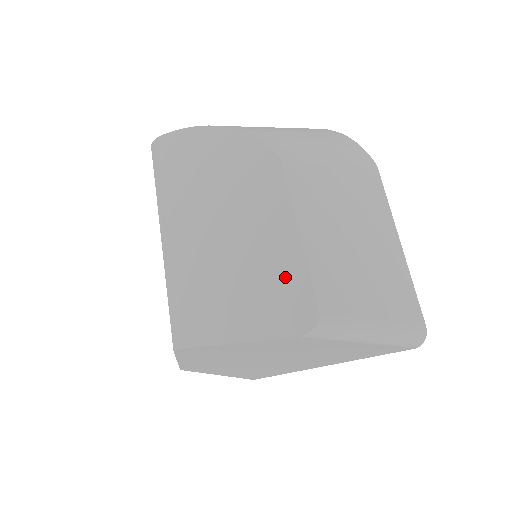
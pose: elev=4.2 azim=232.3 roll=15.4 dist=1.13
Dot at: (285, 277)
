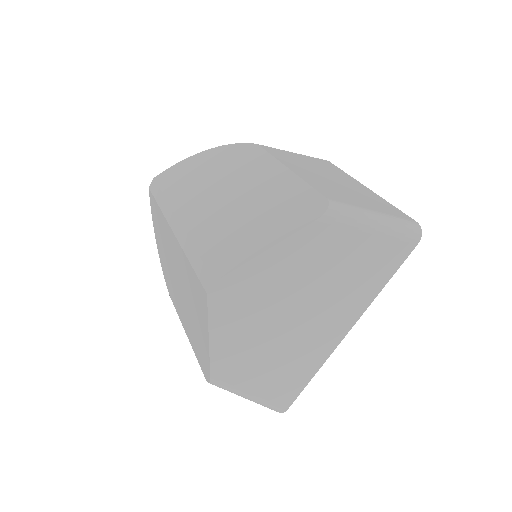
Dot at: (289, 194)
